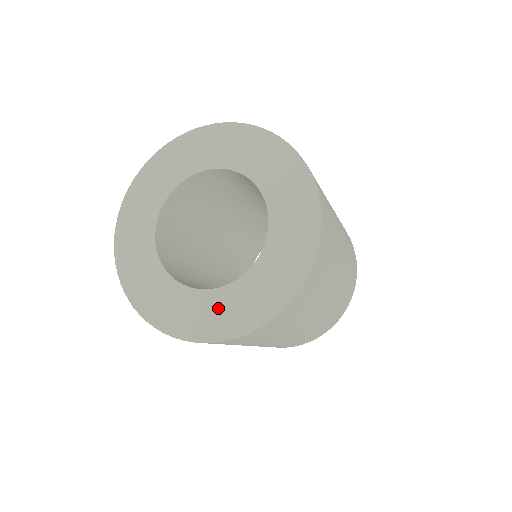
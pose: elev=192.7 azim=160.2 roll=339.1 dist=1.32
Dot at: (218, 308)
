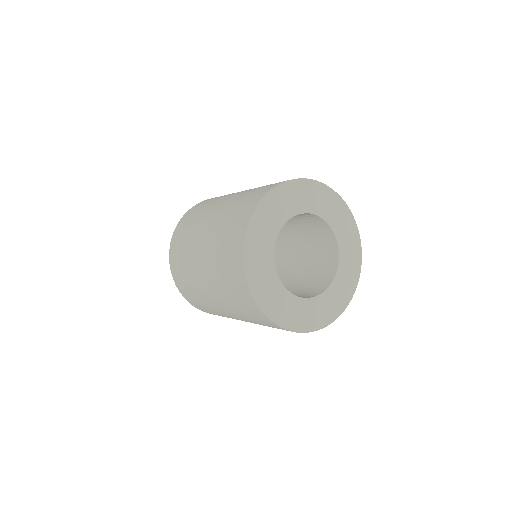
Dot at: (329, 302)
